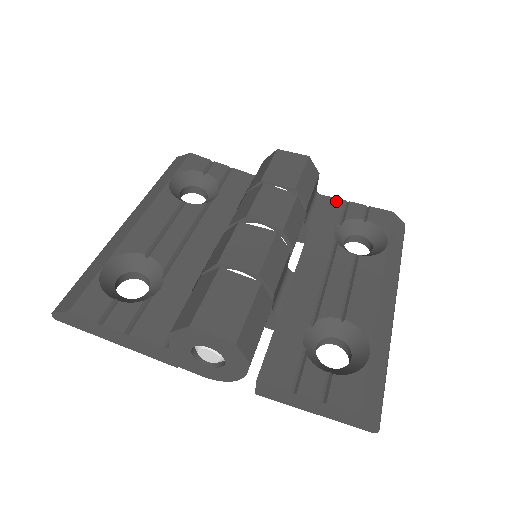
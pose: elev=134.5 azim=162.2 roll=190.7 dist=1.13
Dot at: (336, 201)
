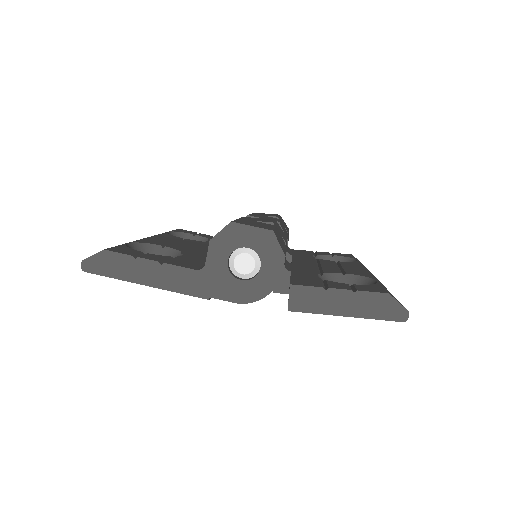
Dot at: (305, 251)
